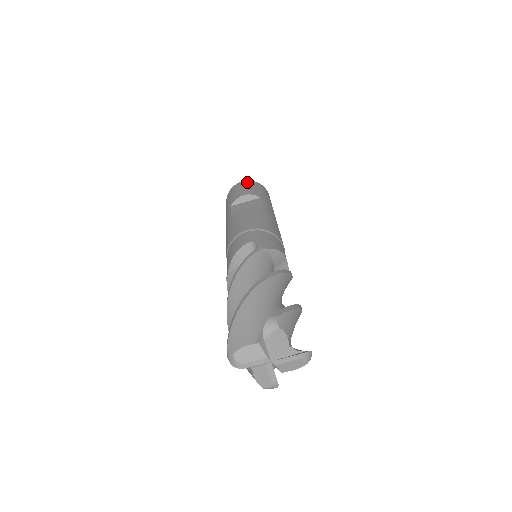
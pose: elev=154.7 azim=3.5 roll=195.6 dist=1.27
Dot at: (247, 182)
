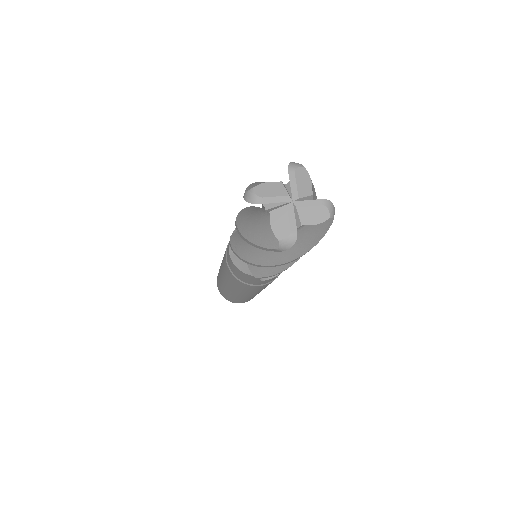
Dot at: occluded
